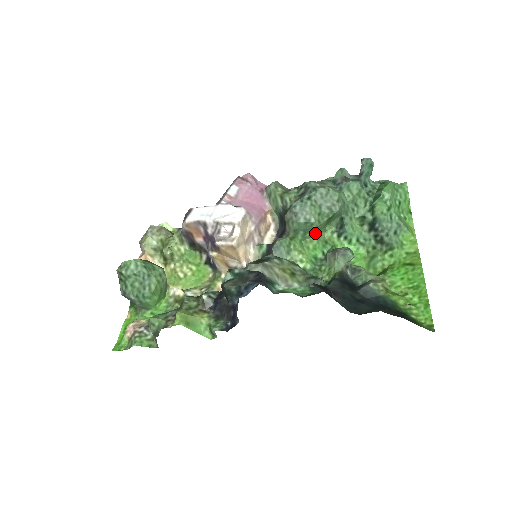
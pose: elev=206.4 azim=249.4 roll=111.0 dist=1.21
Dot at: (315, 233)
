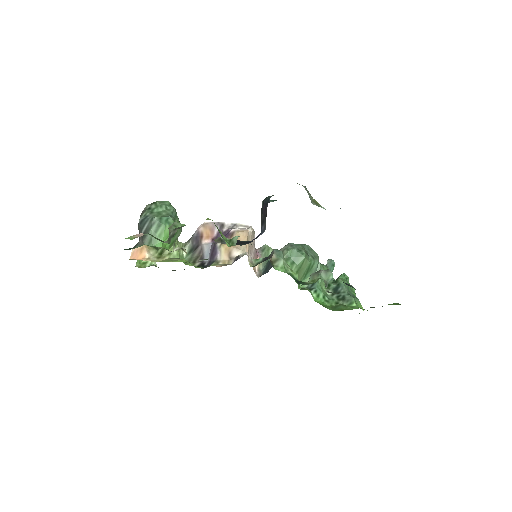
Dot at: (299, 268)
